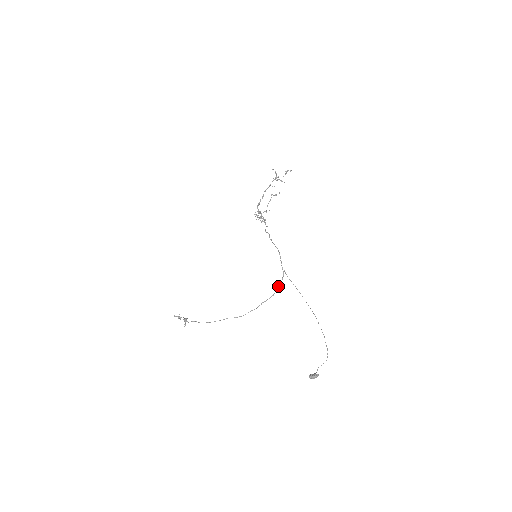
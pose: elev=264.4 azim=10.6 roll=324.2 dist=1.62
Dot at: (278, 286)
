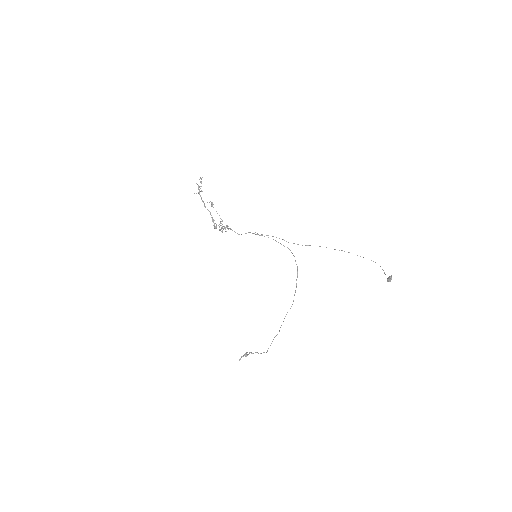
Dot at: (295, 260)
